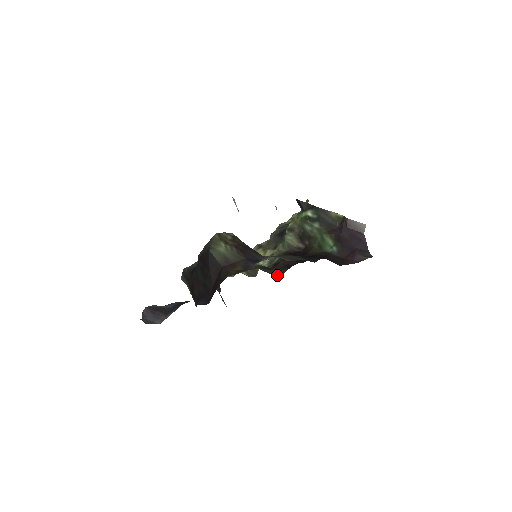
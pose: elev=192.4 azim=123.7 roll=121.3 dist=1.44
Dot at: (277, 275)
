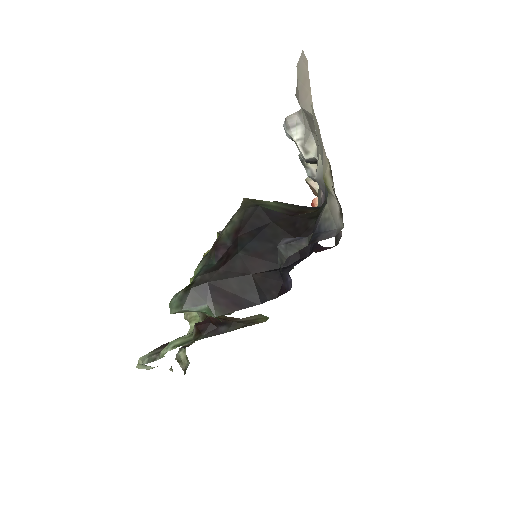
Dot at: occluded
